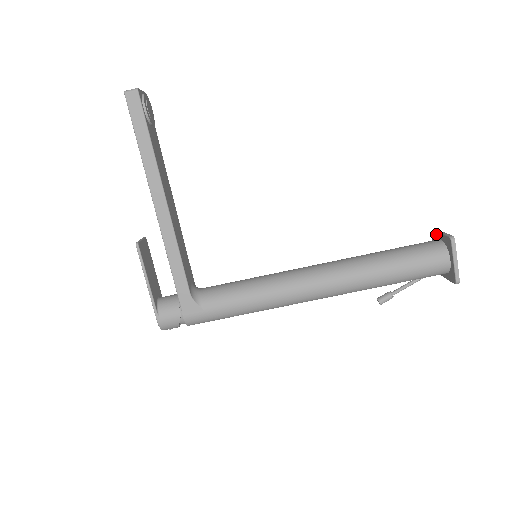
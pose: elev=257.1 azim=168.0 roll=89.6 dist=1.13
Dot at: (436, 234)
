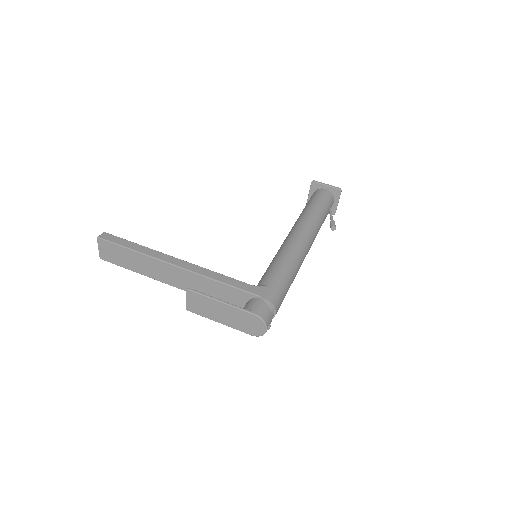
Dot at: occluded
